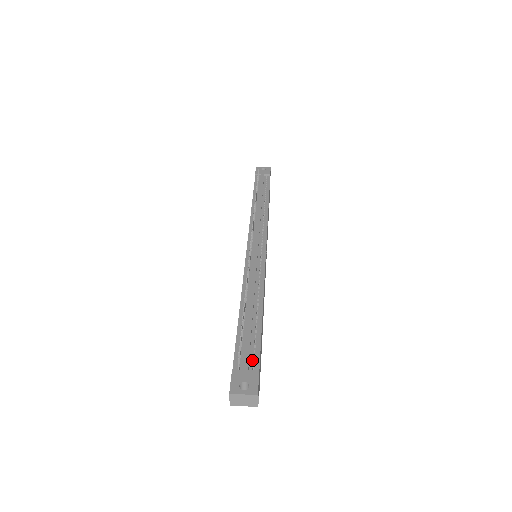
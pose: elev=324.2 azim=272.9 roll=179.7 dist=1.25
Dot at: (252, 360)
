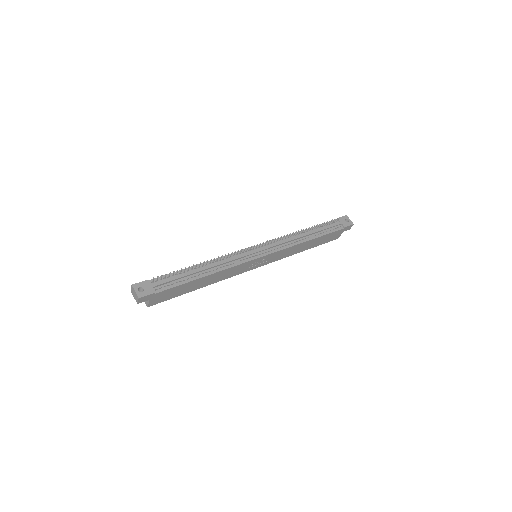
Dot at: (162, 287)
